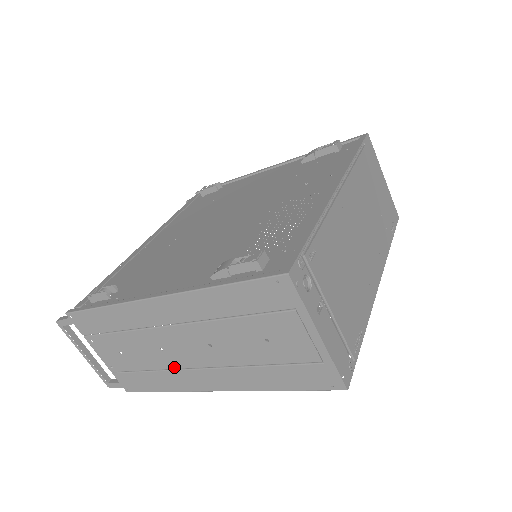
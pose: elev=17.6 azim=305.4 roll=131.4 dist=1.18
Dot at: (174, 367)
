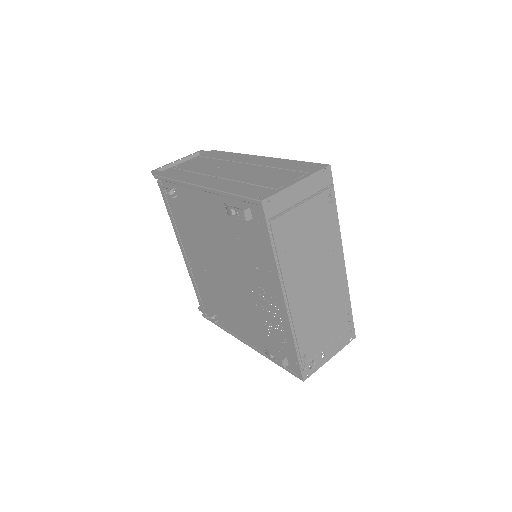
Dot at: occluded
